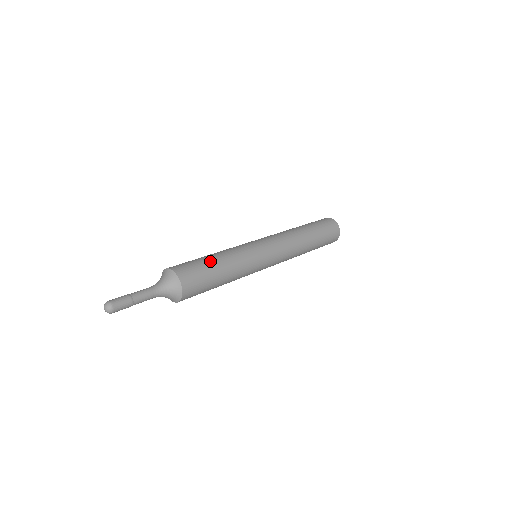
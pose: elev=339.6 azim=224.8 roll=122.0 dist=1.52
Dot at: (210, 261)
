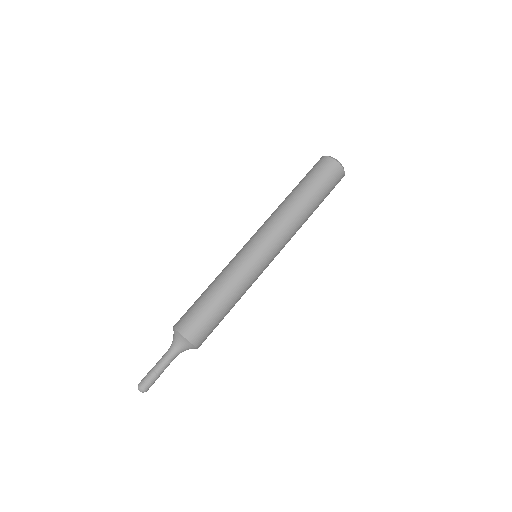
Dot at: (221, 313)
